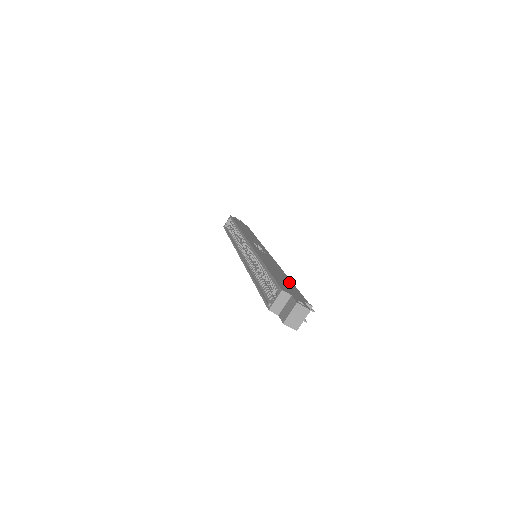
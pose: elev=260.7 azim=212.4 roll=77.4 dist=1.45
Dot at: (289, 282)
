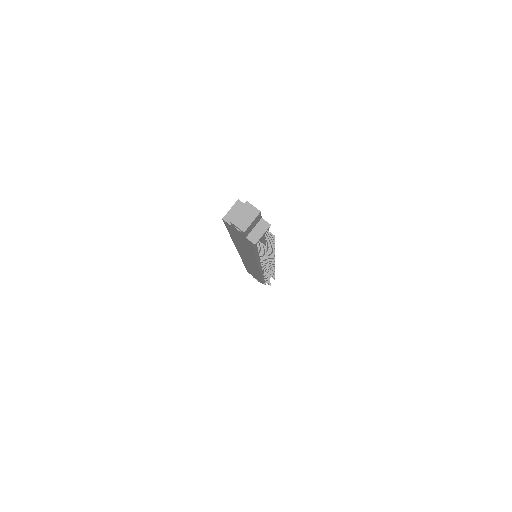
Dot at: occluded
